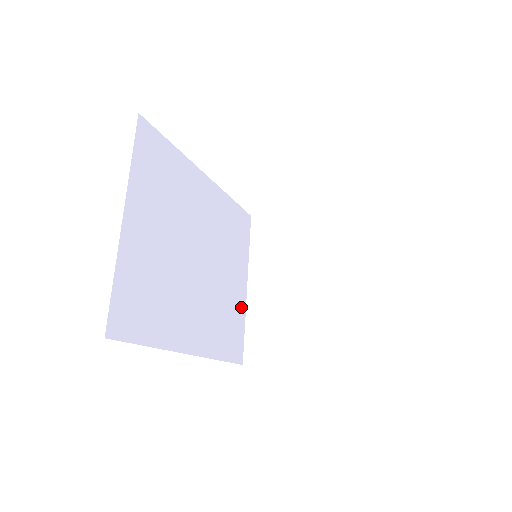
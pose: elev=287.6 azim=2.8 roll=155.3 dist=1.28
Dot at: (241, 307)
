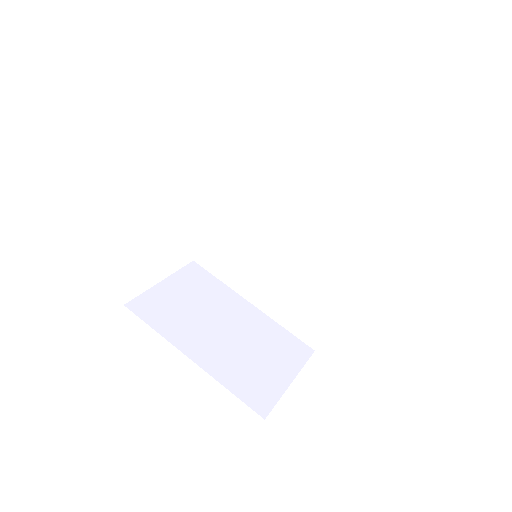
Dot at: occluded
